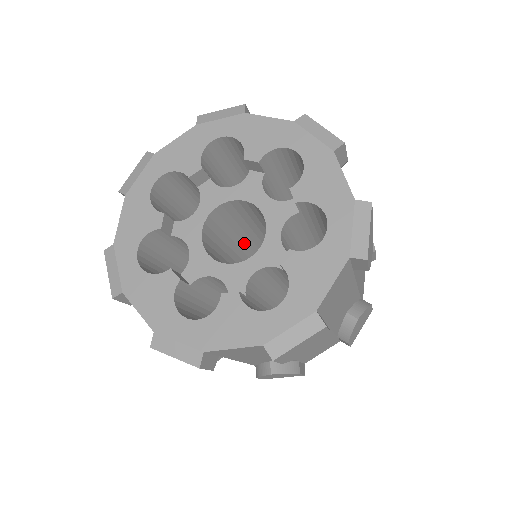
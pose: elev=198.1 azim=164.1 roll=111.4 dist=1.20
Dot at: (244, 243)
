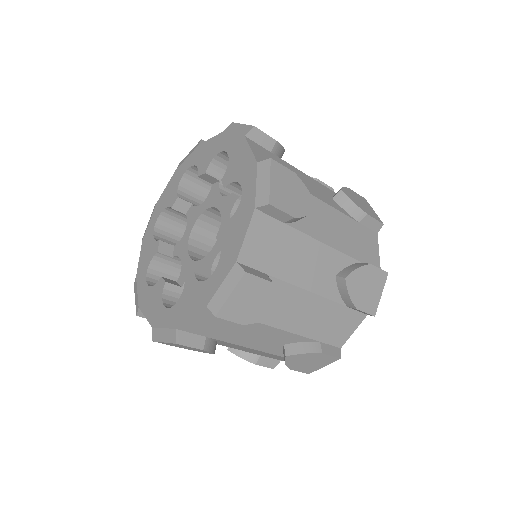
Dot at: occluded
